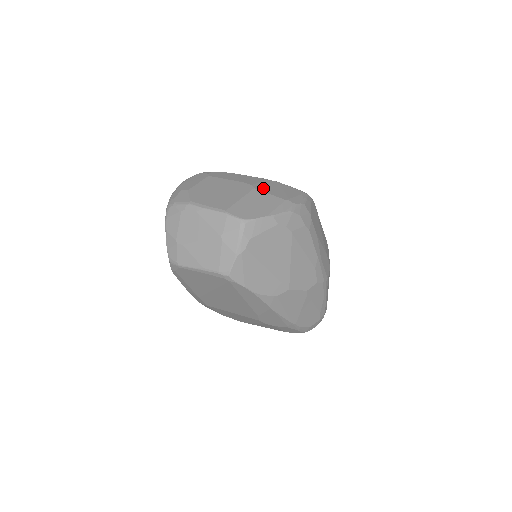
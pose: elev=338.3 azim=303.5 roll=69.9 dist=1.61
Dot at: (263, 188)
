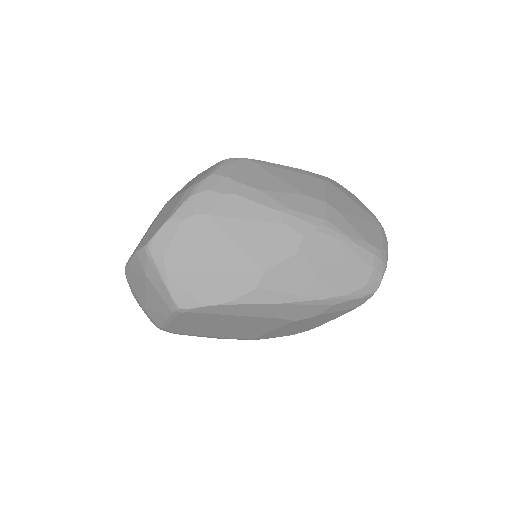
Dot at: (175, 195)
